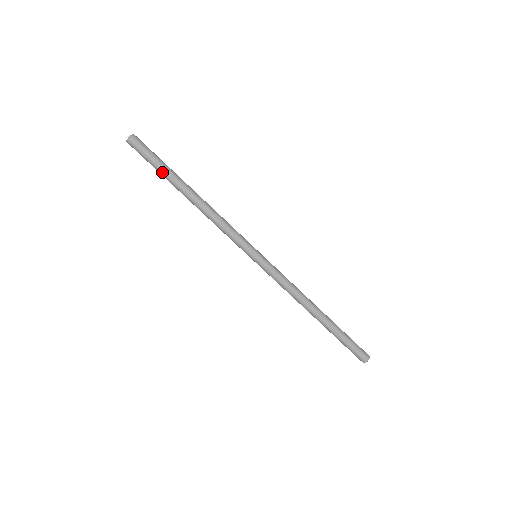
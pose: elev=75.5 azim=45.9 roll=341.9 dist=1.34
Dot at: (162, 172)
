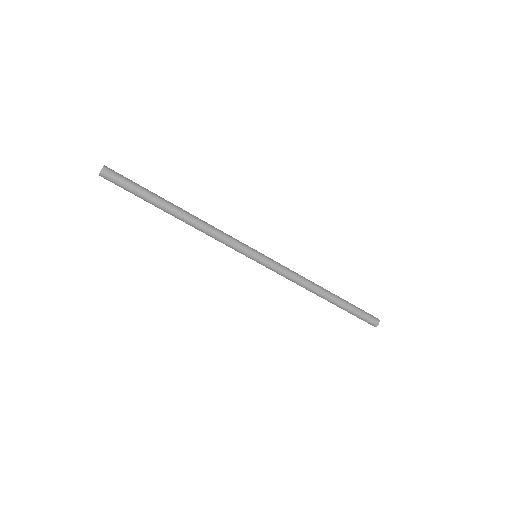
Dot at: (144, 198)
